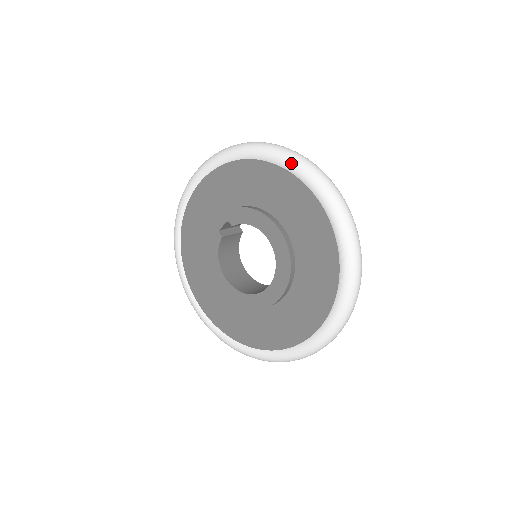
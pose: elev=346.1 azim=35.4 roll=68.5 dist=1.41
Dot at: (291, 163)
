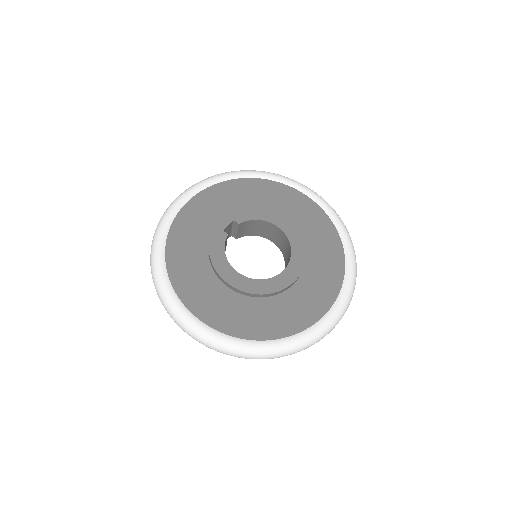
Dot at: (284, 178)
